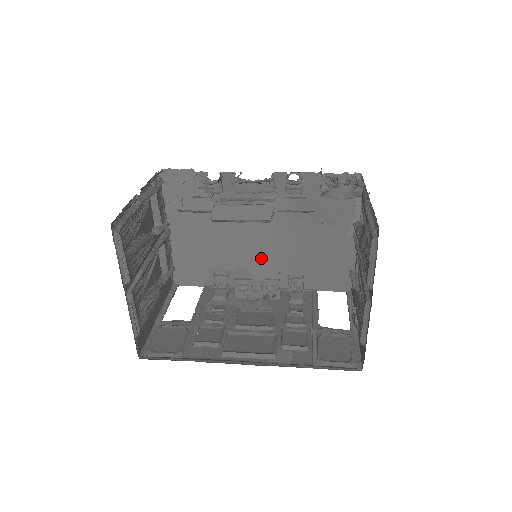
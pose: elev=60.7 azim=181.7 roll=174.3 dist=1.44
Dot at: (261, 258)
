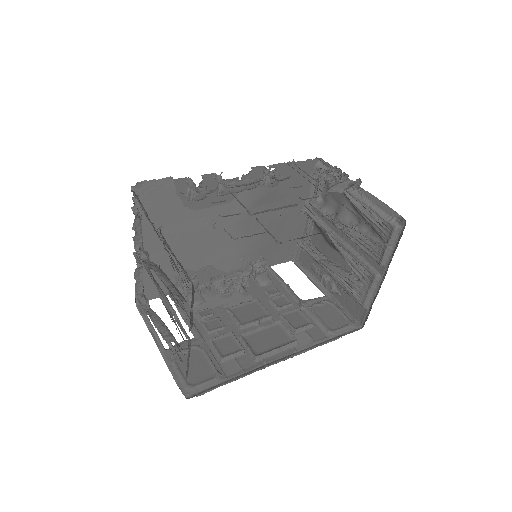
Dot at: (227, 251)
